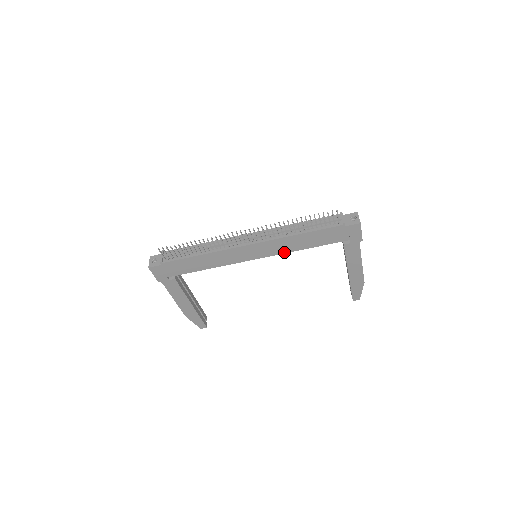
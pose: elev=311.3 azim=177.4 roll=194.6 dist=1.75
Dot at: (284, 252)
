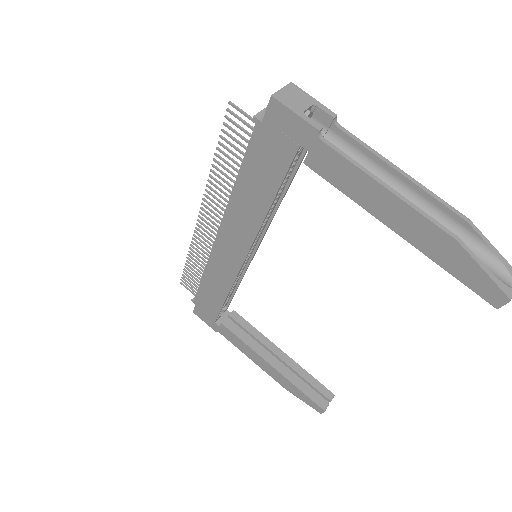
Dot at: (256, 229)
